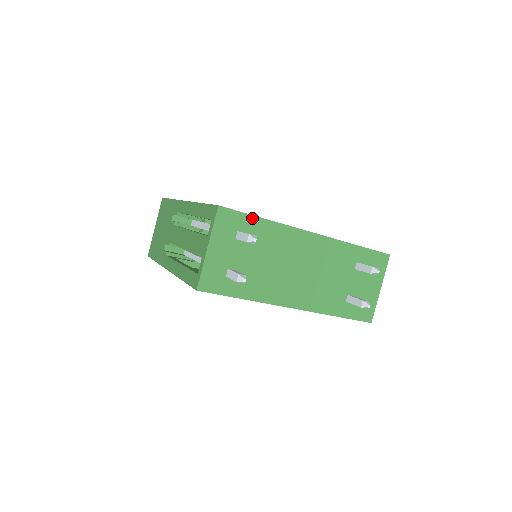
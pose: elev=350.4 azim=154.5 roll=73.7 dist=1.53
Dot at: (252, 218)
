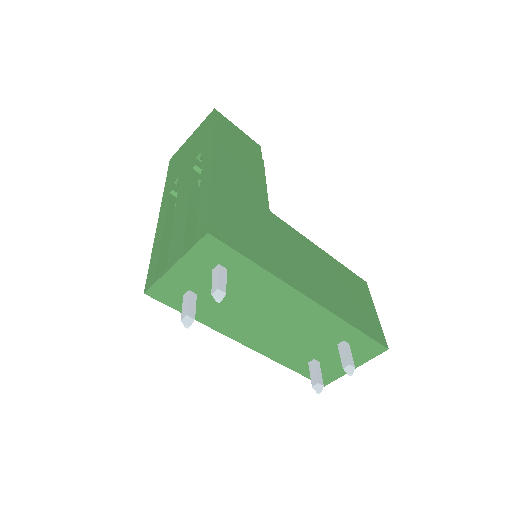
Dot at: (244, 259)
